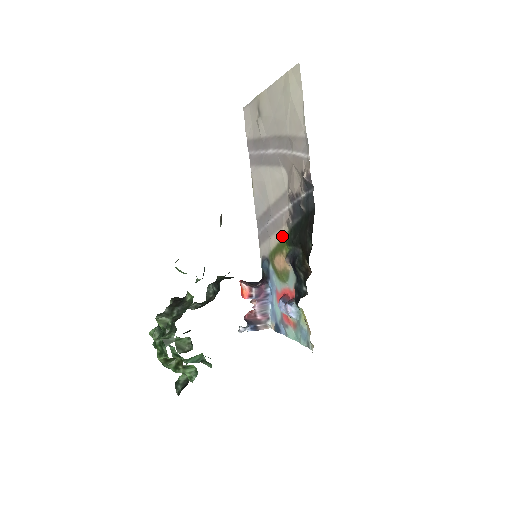
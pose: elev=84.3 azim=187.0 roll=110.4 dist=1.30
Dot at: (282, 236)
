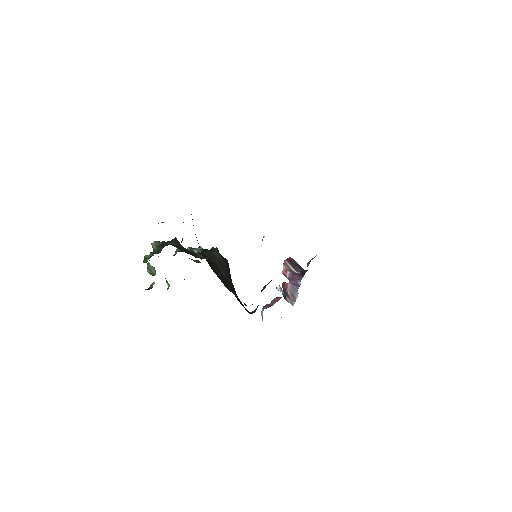
Dot at: occluded
